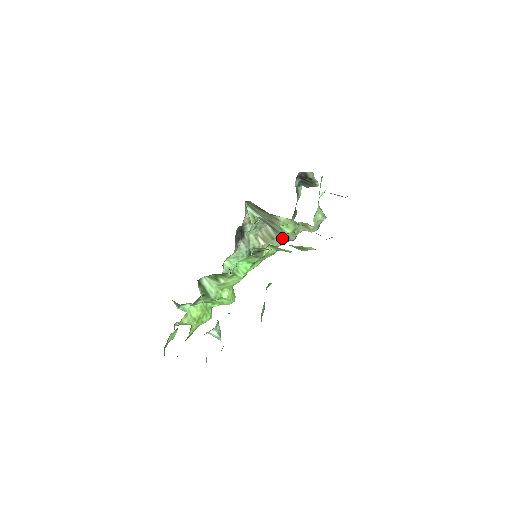
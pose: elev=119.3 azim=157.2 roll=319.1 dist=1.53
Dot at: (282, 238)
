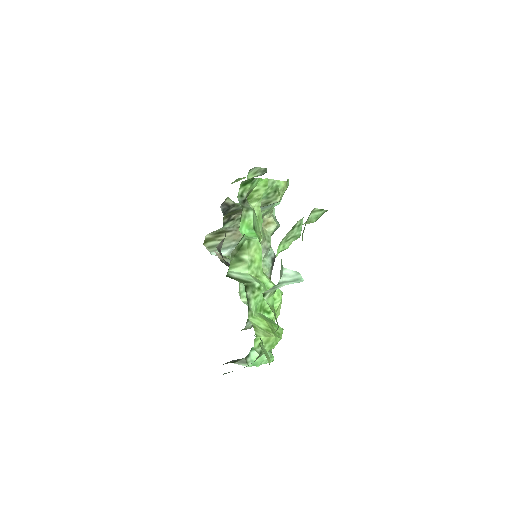
Dot at: (264, 255)
